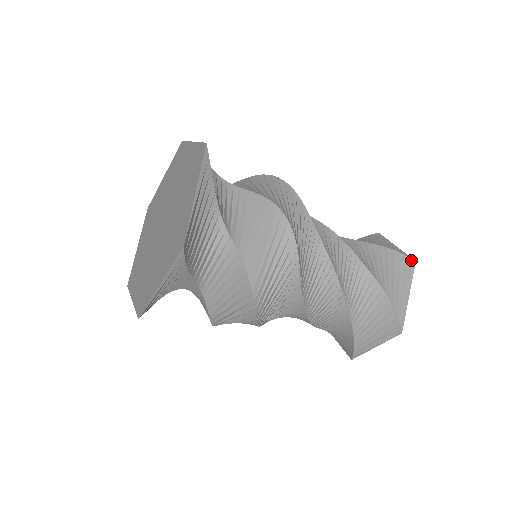
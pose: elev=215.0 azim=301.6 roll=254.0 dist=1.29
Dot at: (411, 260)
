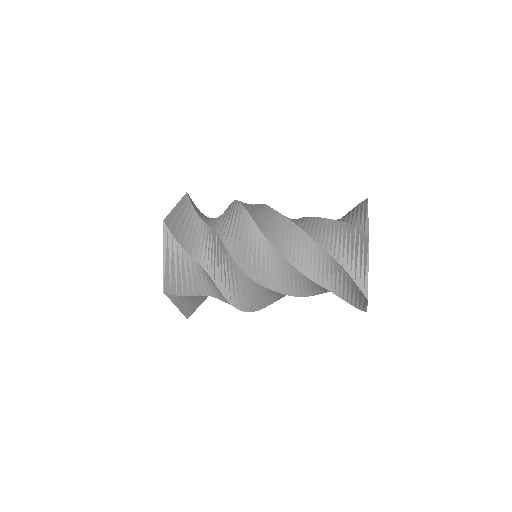
Dot at: (366, 236)
